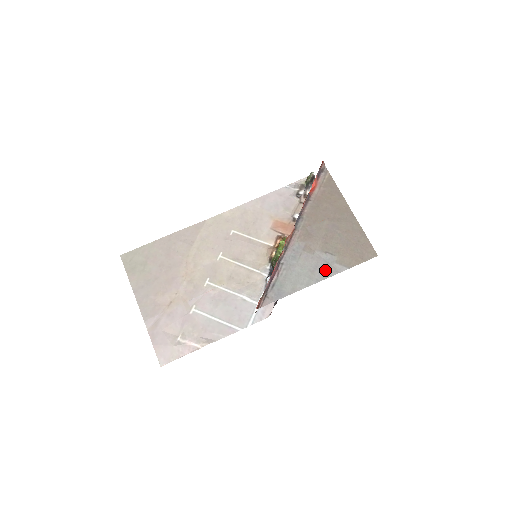
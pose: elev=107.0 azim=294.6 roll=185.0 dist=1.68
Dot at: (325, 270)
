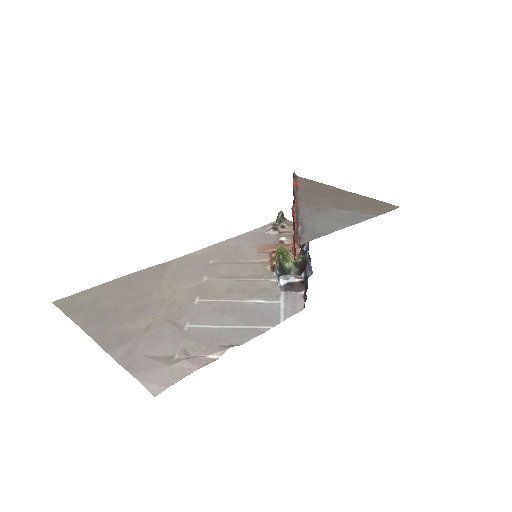
Dot at: (354, 218)
